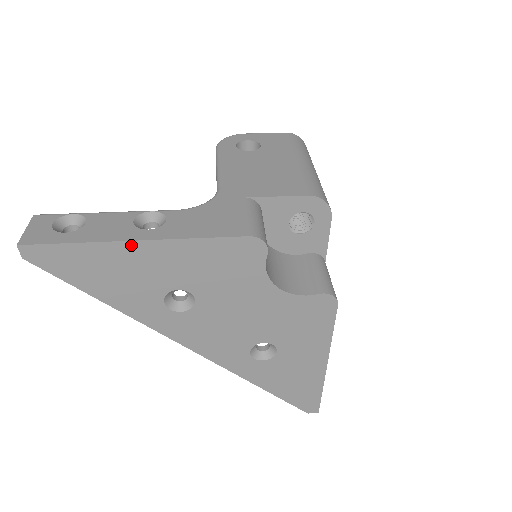
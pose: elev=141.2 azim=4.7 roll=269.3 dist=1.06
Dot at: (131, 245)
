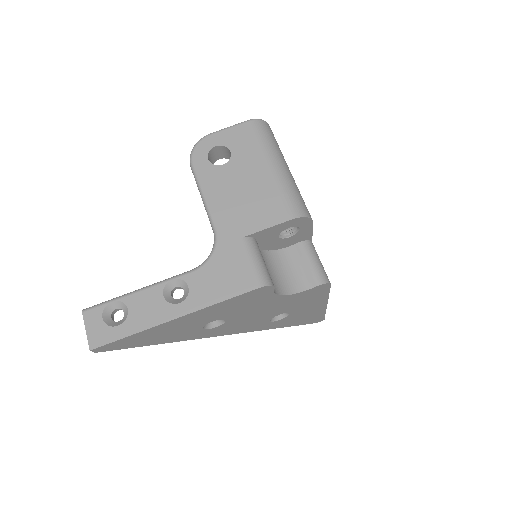
Dot at: (173, 321)
